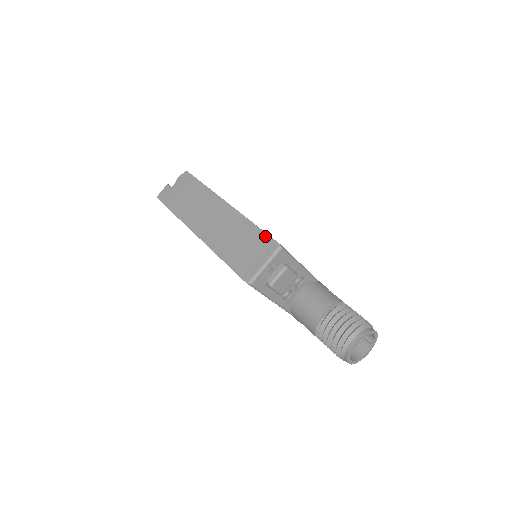
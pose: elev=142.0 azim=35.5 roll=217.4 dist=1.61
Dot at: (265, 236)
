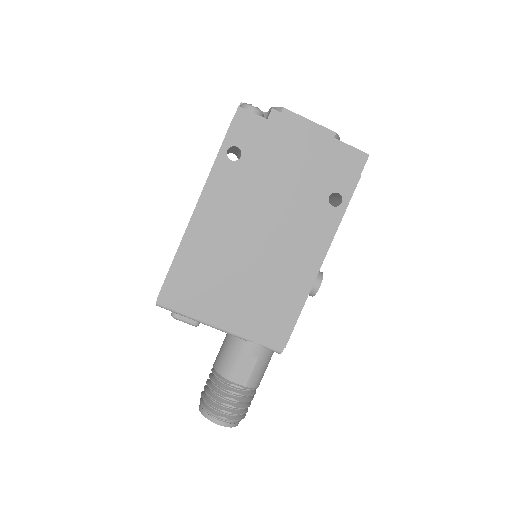
Dot at: (164, 281)
